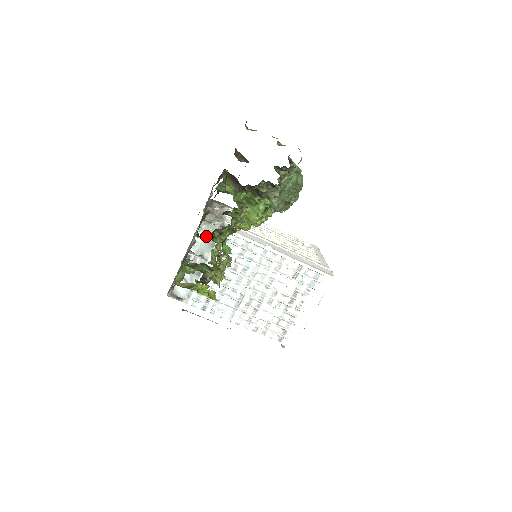
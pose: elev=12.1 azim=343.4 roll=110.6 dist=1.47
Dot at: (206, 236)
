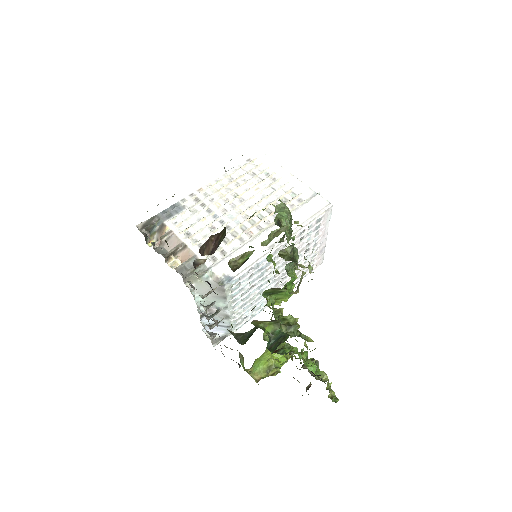
Dot at: (206, 293)
